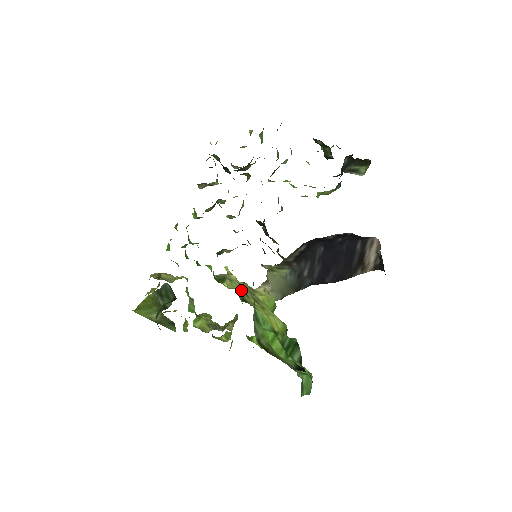
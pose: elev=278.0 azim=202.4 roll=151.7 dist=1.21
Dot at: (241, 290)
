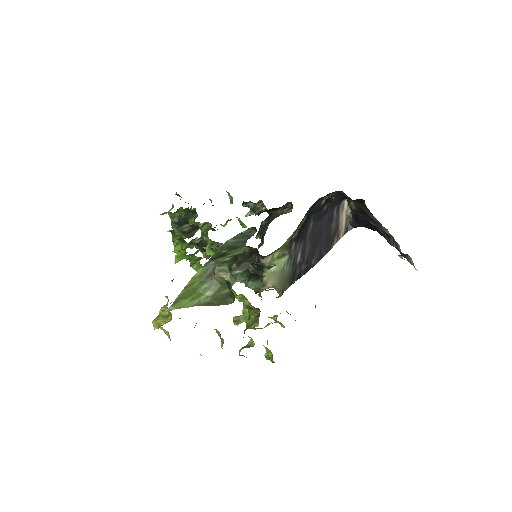
Dot at: occluded
